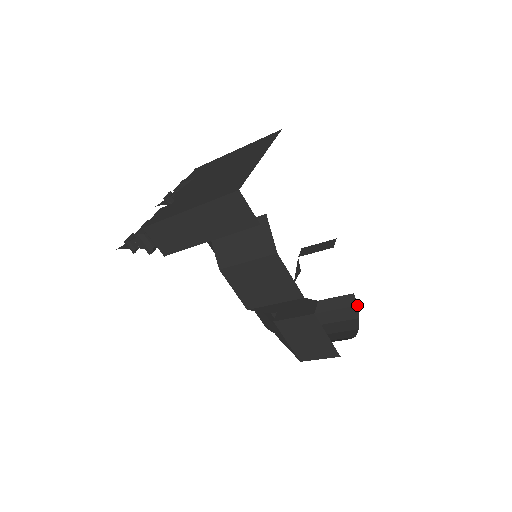
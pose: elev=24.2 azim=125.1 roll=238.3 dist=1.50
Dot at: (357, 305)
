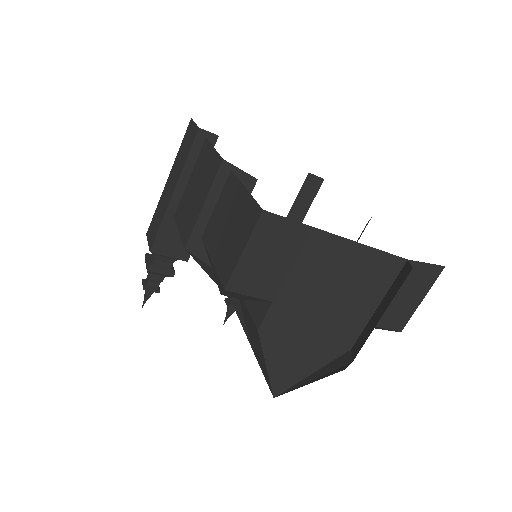
Dot at: (412, 268)
